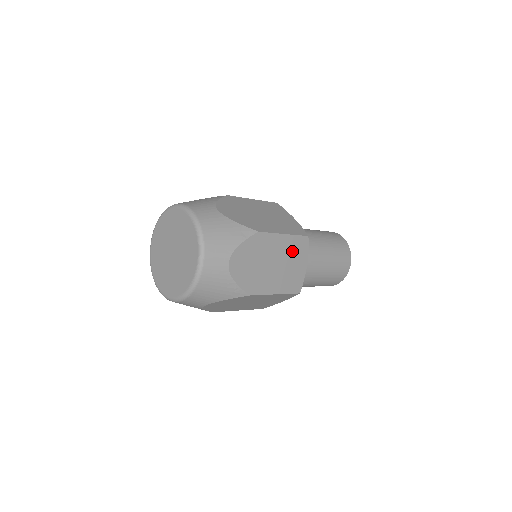
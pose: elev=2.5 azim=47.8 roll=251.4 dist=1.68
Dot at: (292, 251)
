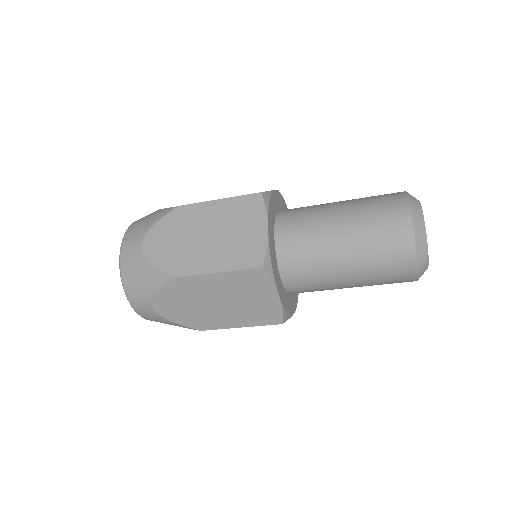
Dot at: (235, 216)
